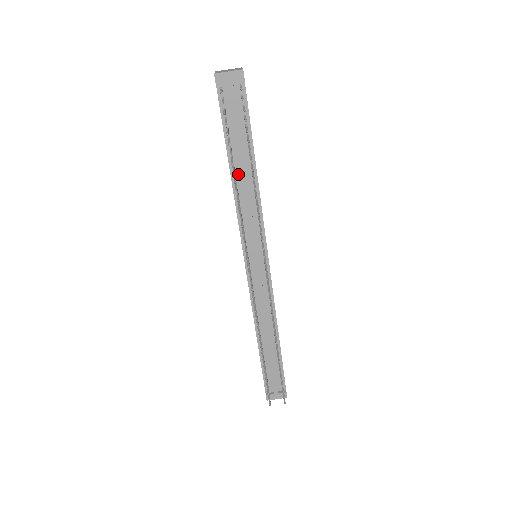
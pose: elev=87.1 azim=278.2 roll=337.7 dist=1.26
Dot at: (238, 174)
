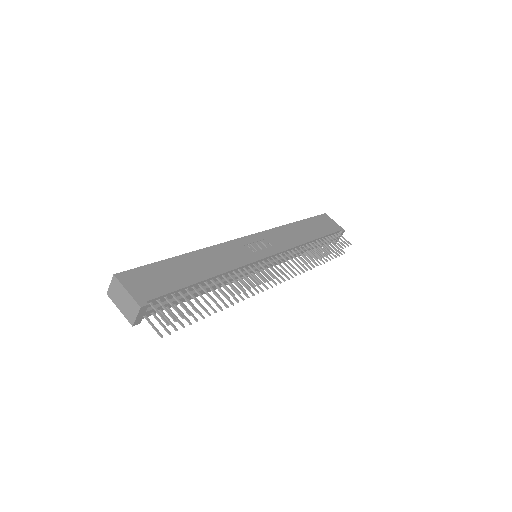
Dot at: occluded
